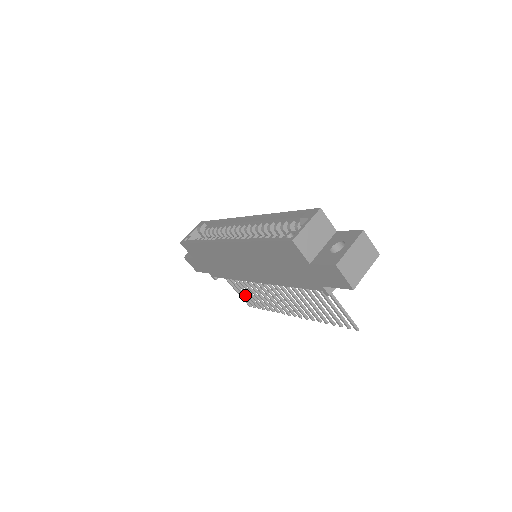
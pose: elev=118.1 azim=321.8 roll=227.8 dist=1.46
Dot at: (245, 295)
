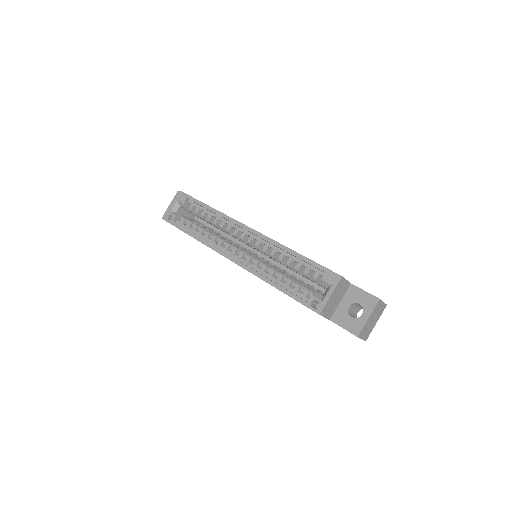
Dot at: occluded
